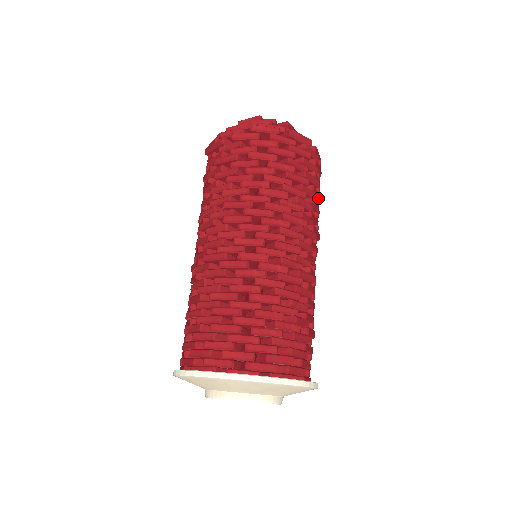
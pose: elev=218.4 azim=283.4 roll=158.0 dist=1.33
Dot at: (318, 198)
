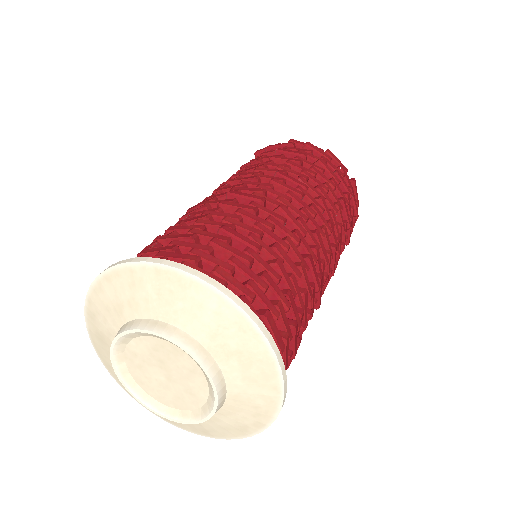
Dot at: occluded
